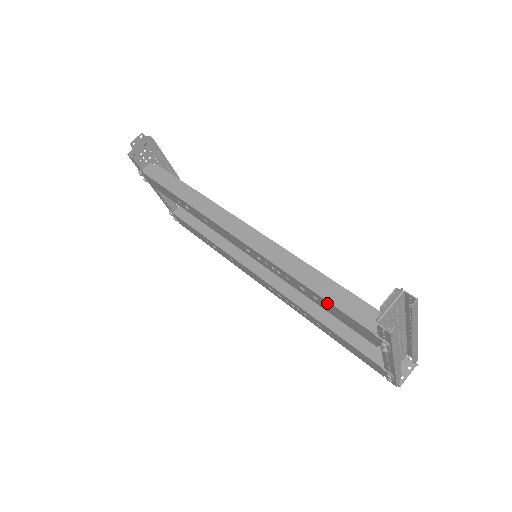
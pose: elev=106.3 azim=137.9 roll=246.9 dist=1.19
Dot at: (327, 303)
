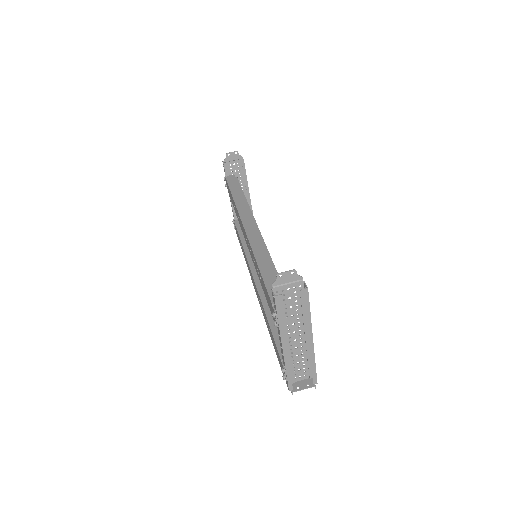
Dot at: (262, 280)
